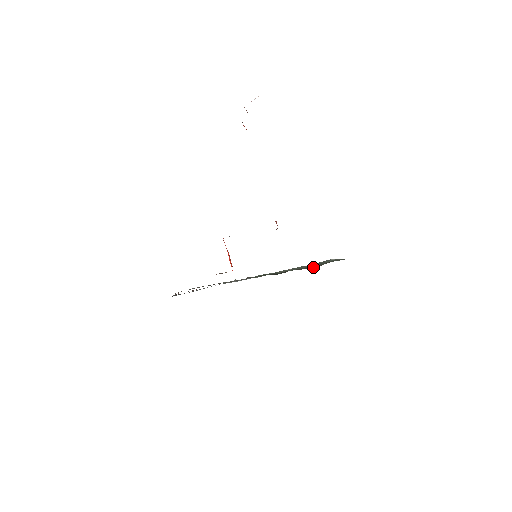
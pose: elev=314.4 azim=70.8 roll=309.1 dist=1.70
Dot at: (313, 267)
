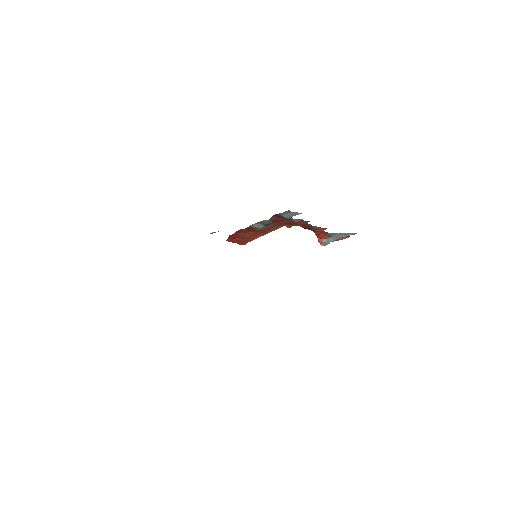
Dot at: occluded
